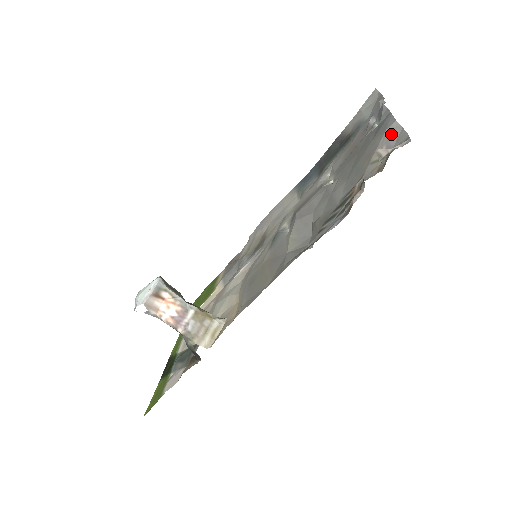
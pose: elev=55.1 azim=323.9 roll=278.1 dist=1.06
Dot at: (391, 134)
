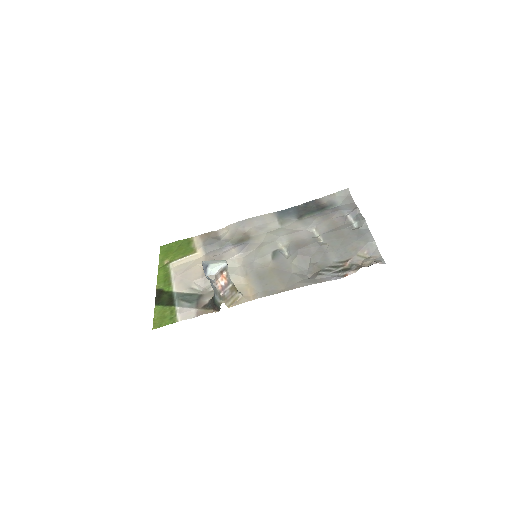
Dot at: (371, 247)
